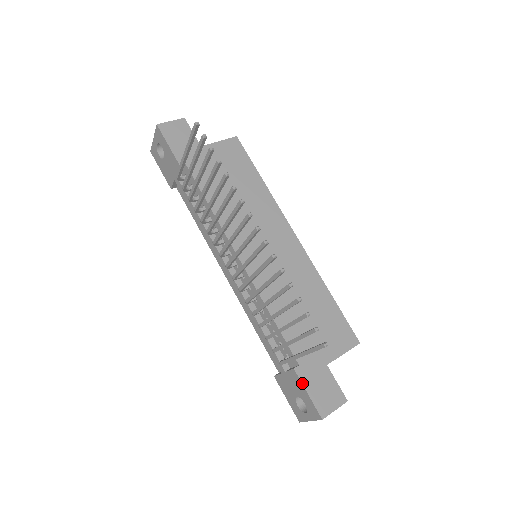
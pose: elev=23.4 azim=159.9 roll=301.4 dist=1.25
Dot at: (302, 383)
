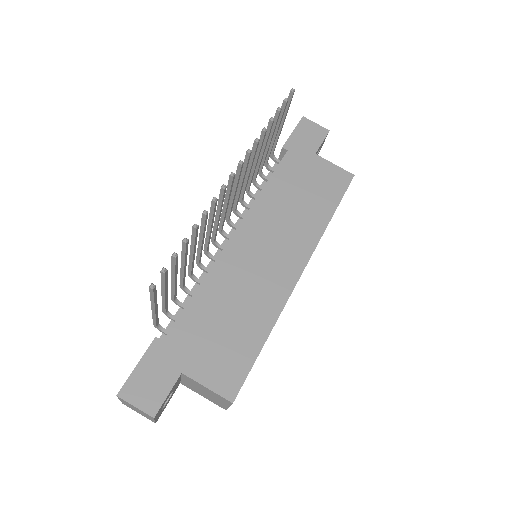
Dot at: (145, 353)
